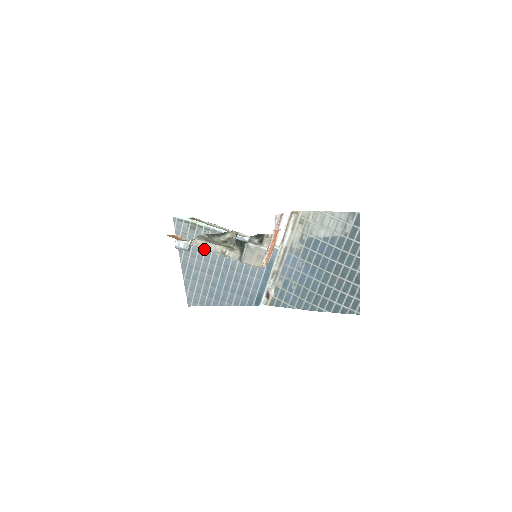
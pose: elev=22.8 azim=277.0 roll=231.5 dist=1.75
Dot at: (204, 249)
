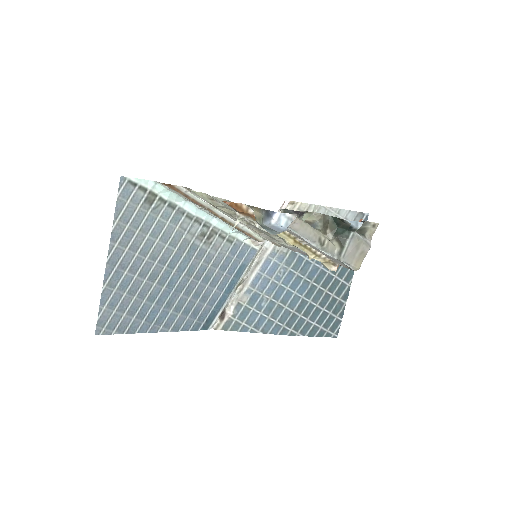
Dot at: (156, 238)
